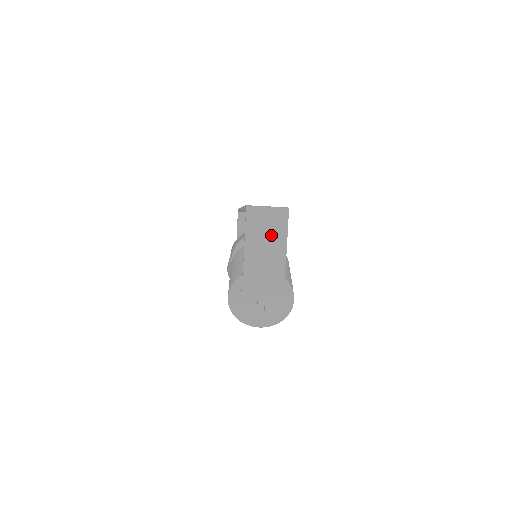
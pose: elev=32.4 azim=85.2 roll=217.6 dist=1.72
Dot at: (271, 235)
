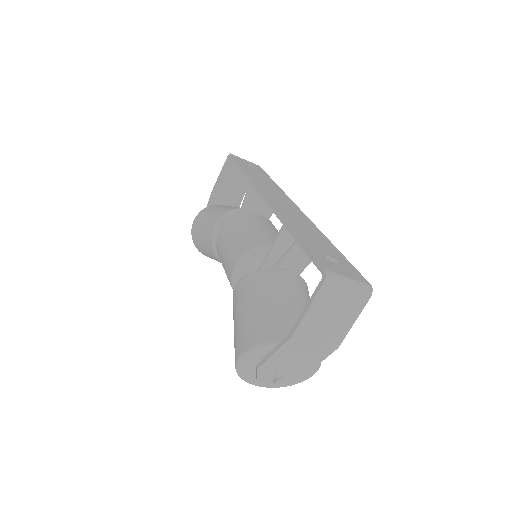
Dot at: (338, 316)
